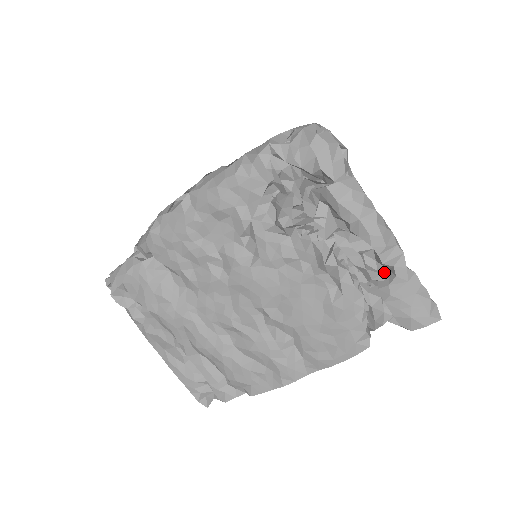
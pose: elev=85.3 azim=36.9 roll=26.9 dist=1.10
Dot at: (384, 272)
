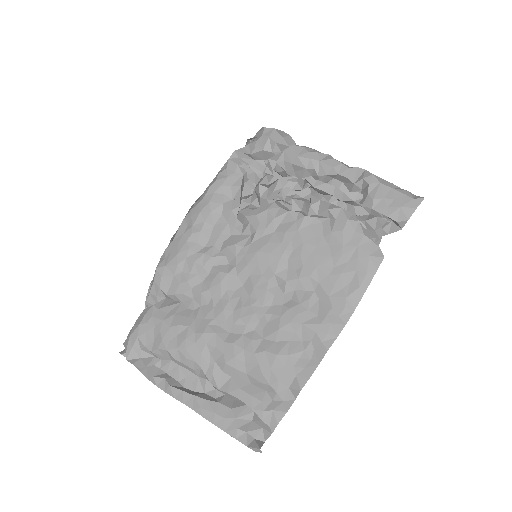
Dot at: (360, 194)
